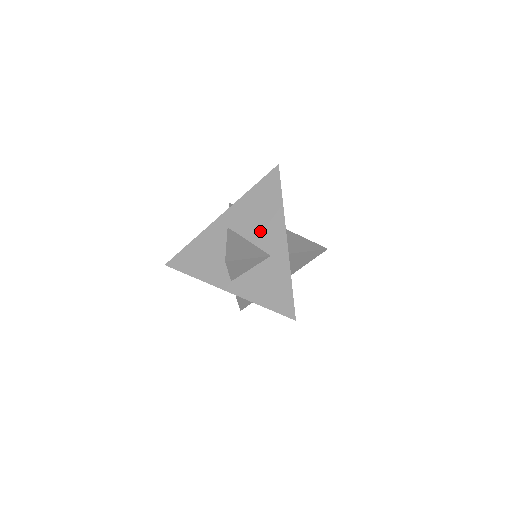
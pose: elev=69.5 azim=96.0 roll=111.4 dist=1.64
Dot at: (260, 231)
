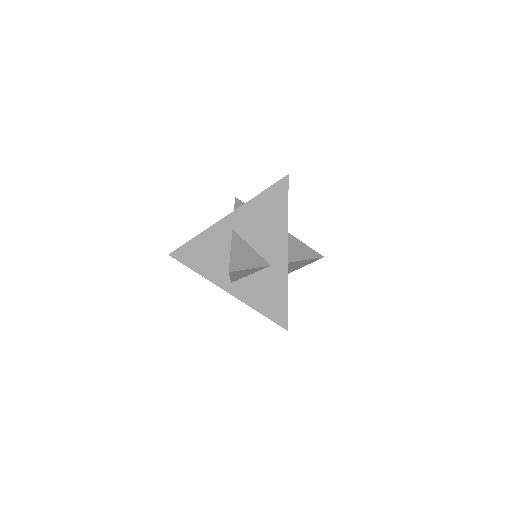
Dot at: (263, 239)
